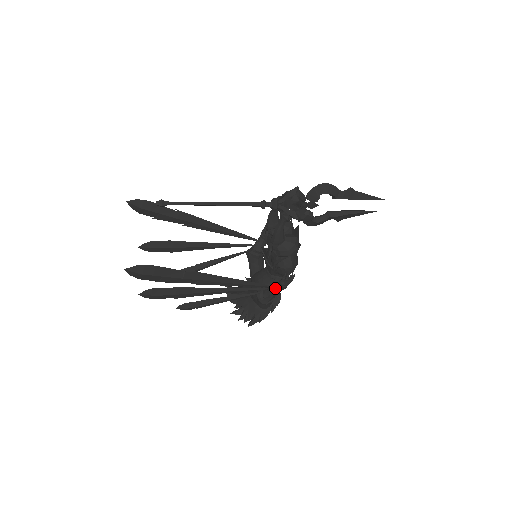
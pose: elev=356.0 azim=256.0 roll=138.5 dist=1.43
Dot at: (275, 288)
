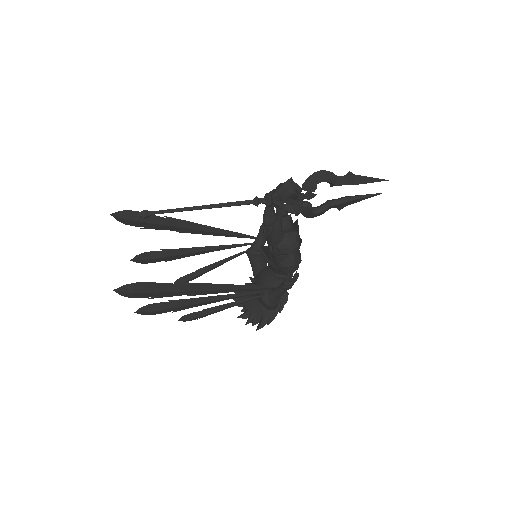
Dot at: (280, 289)
